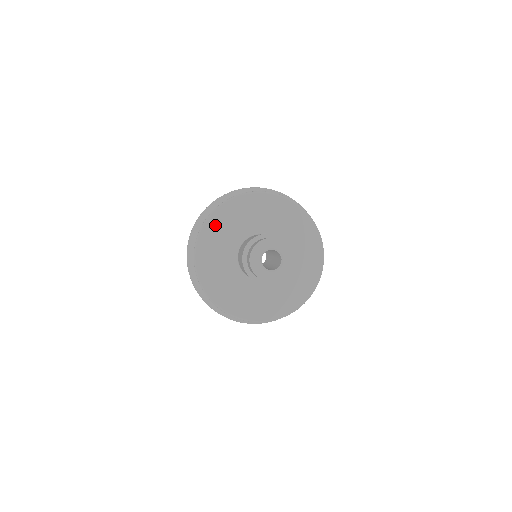
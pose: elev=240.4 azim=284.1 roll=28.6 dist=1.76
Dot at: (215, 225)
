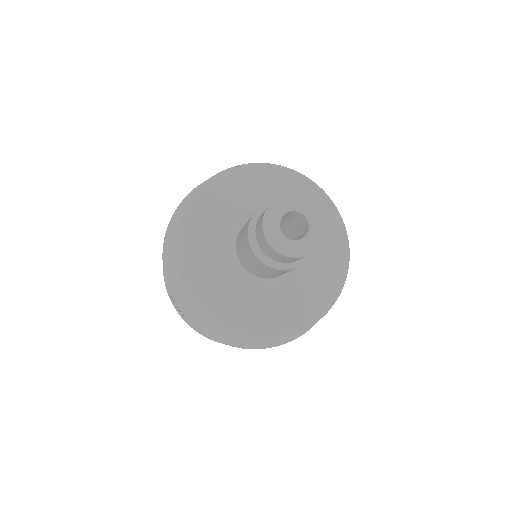
Dot at: (198, 214)
